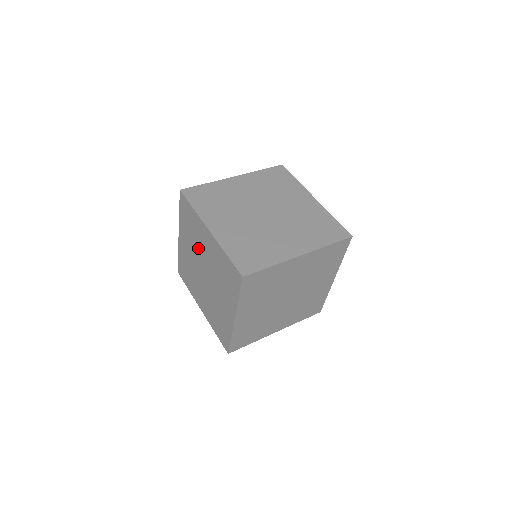
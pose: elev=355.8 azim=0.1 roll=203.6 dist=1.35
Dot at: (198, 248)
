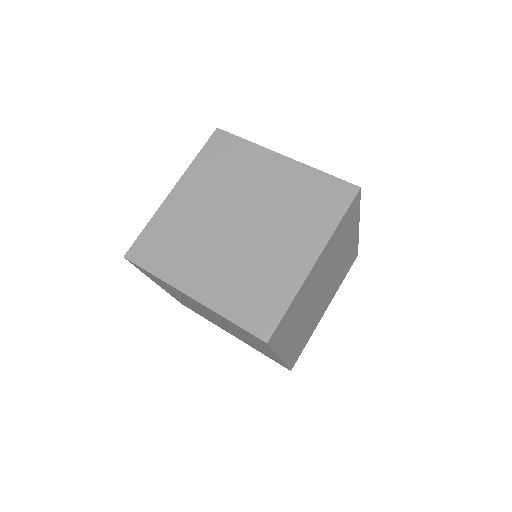
Dot at: (190, 302)
